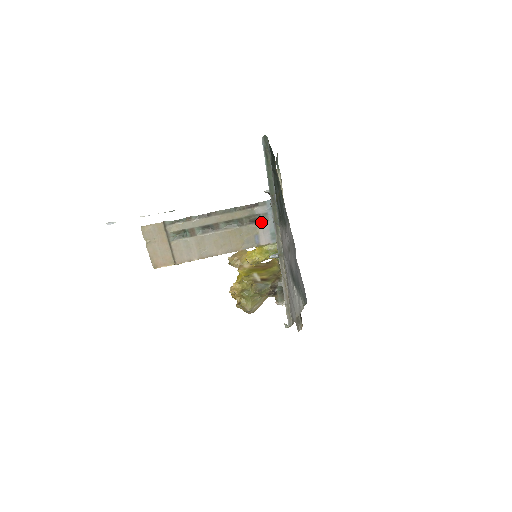
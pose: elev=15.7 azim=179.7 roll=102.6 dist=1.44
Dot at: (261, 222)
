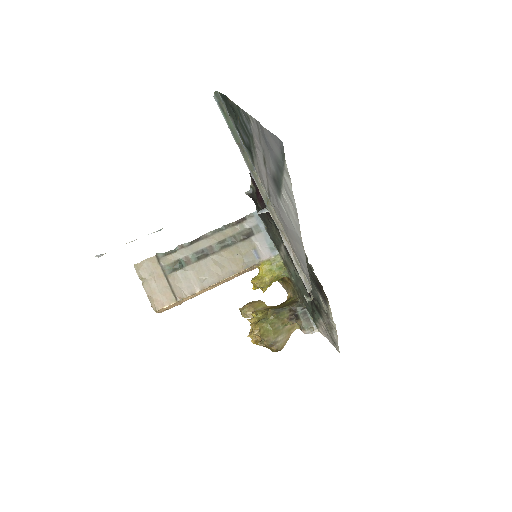
Dot at: (255, 235)
